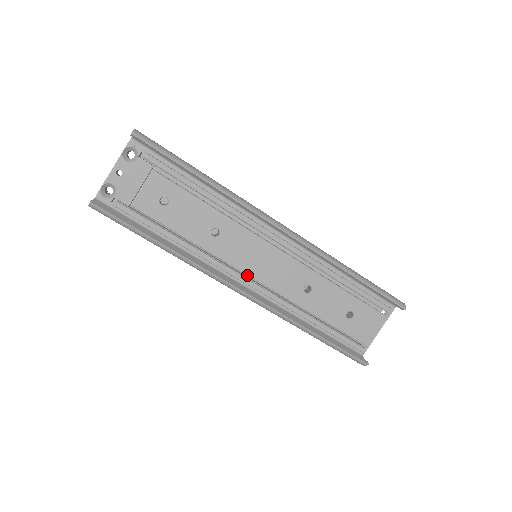
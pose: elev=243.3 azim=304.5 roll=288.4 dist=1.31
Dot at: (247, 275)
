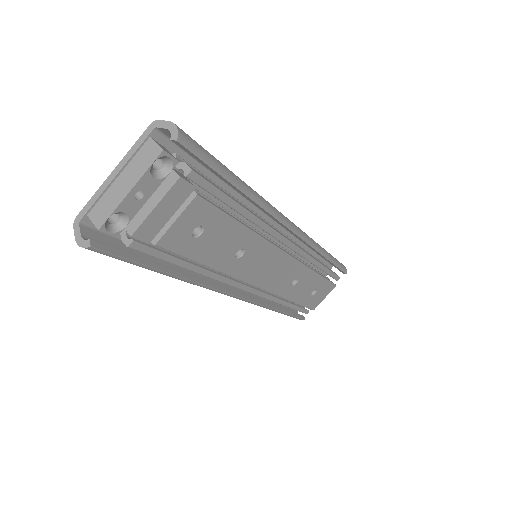
Dot at: (252, 285)
